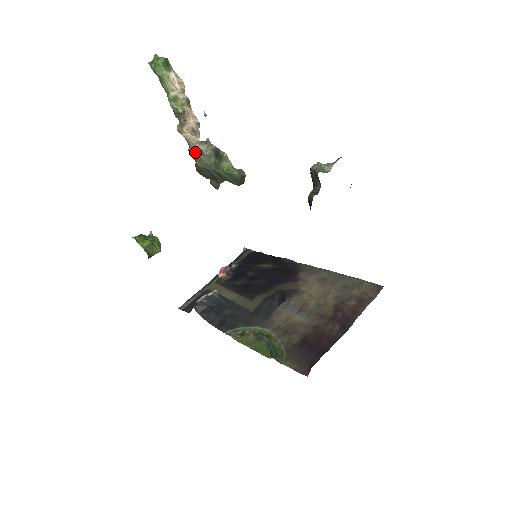
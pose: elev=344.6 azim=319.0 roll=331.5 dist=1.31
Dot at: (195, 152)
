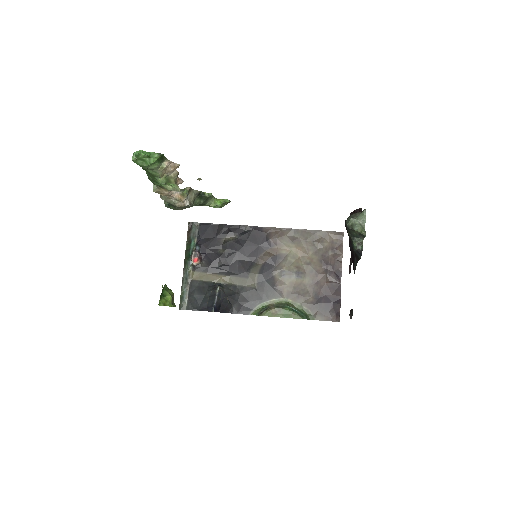
Dot at: (179, 204)
